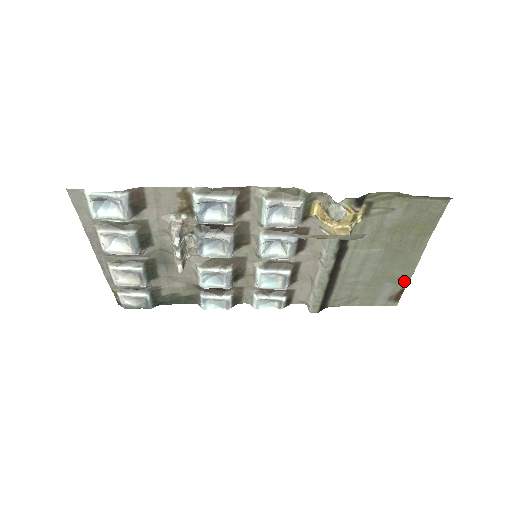
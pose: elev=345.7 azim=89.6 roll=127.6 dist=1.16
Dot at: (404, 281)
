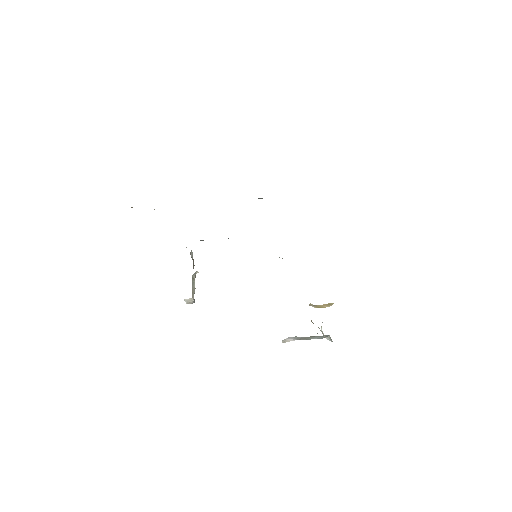
Dot at: occluded
